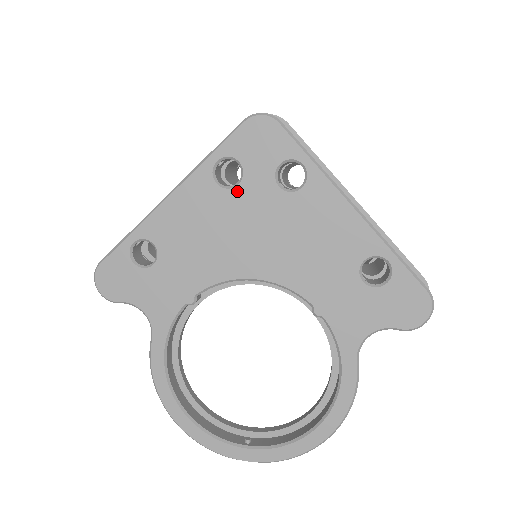
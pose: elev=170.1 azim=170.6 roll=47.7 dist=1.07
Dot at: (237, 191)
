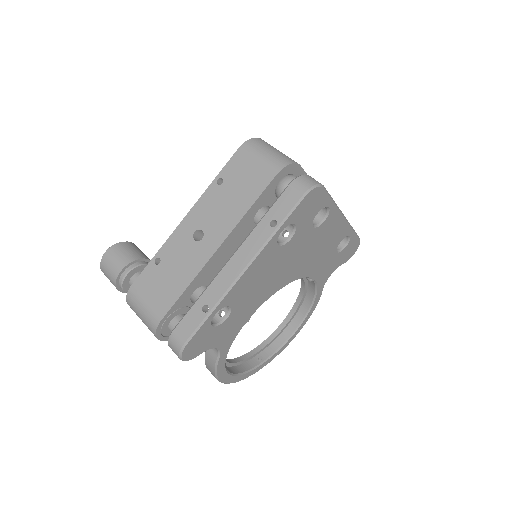
Dot at: (290, 243)
